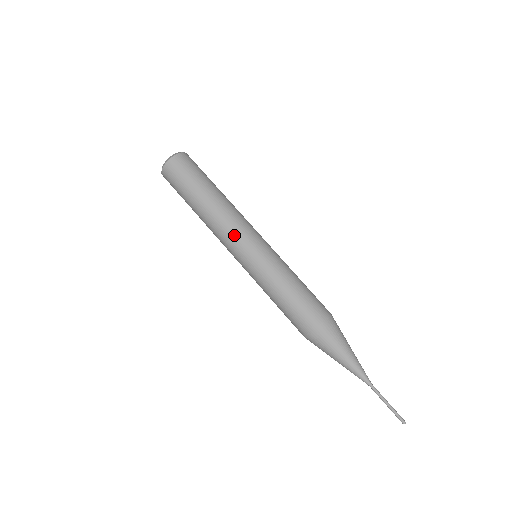
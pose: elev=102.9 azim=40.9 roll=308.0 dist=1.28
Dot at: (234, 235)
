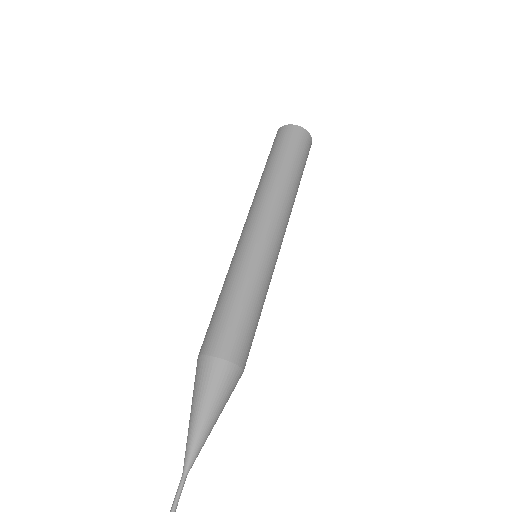
Dot at: (263, 217)
